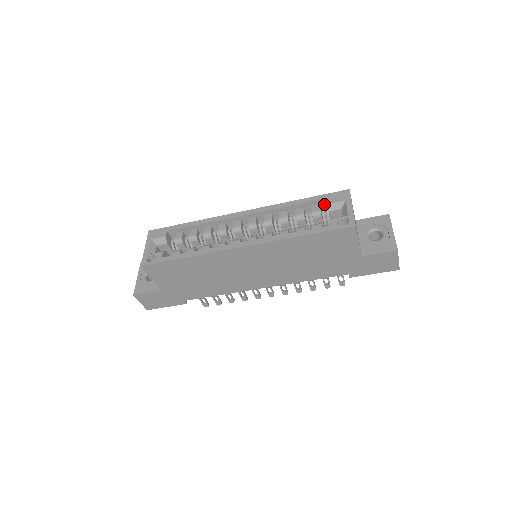
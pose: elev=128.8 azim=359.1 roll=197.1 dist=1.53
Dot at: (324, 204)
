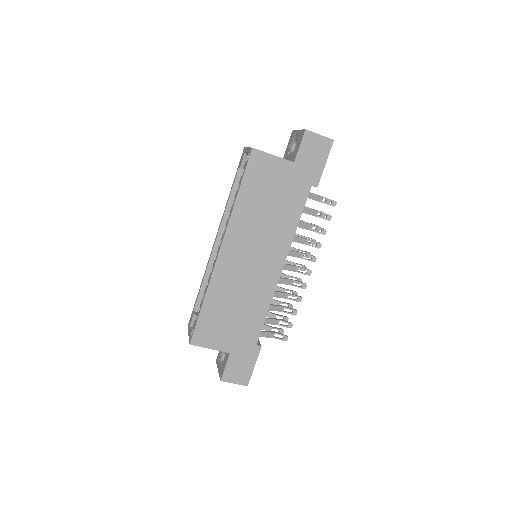
Dot at: occluded
